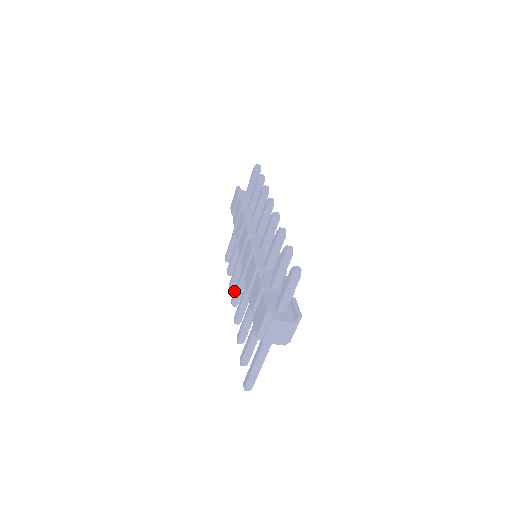
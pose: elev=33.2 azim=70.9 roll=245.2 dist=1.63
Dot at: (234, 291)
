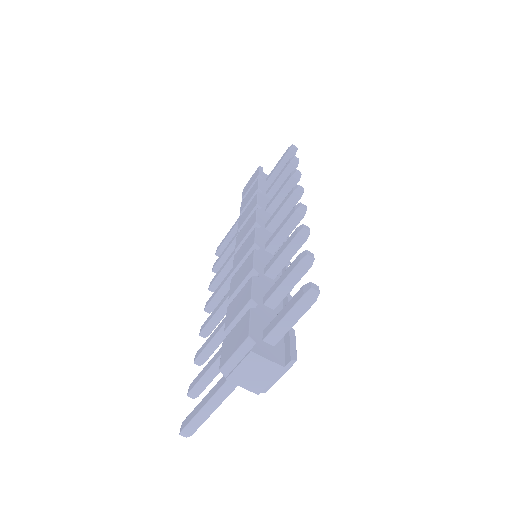
Dot at: (213, 293)
